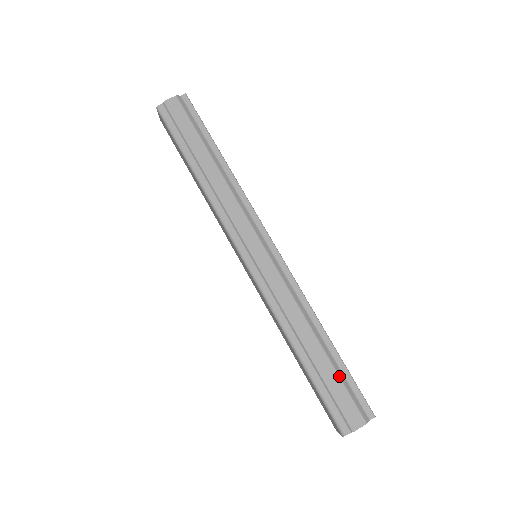
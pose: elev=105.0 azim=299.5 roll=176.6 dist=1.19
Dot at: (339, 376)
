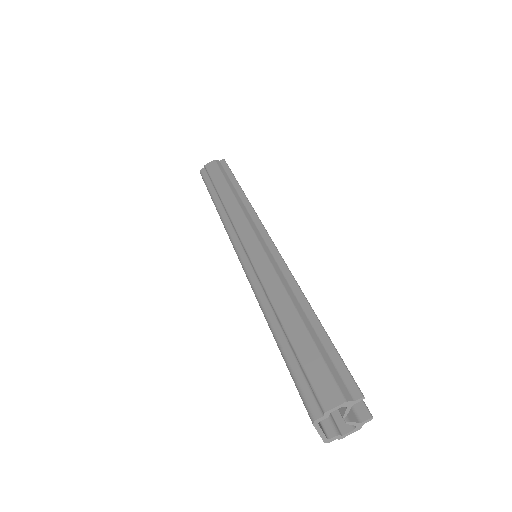
Dot at: (315, 344)
